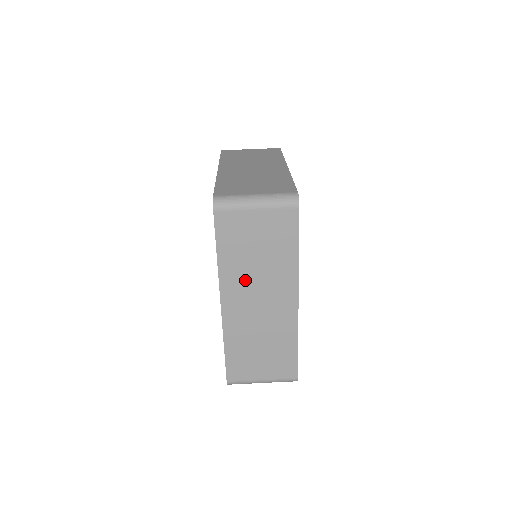
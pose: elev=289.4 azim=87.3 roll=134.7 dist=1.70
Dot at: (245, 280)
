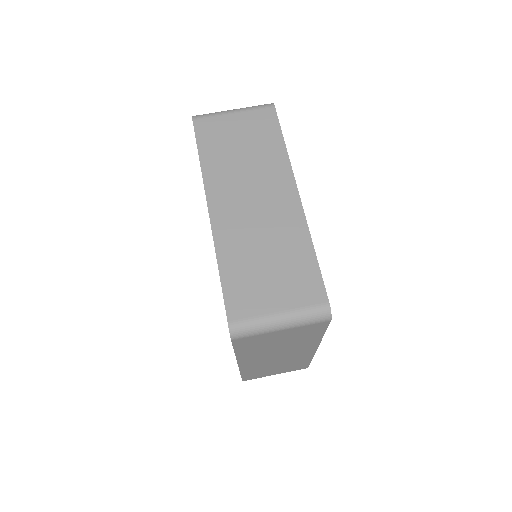
Dot at: (264, 354)
